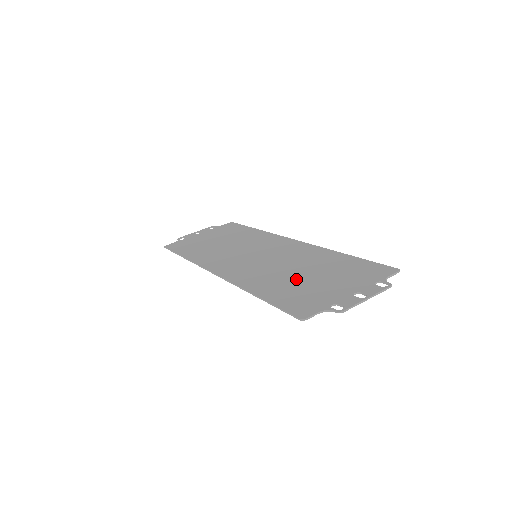
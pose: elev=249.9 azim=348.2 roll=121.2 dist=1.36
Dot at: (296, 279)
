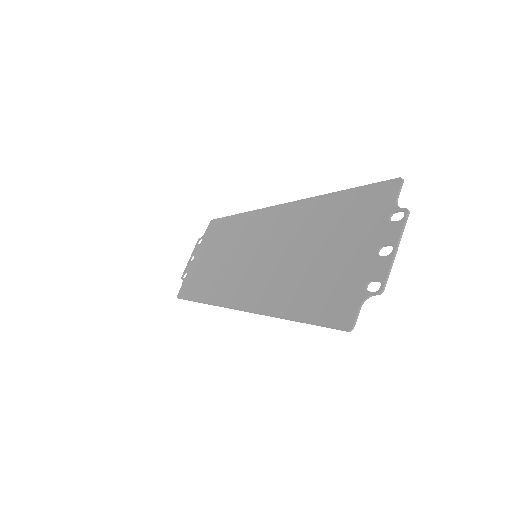
Dot at: (309, 268)
